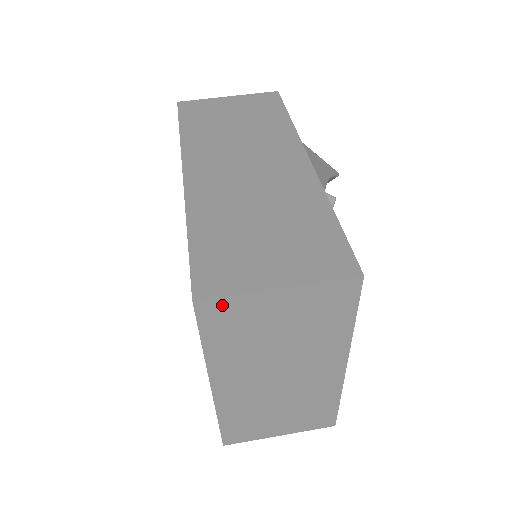
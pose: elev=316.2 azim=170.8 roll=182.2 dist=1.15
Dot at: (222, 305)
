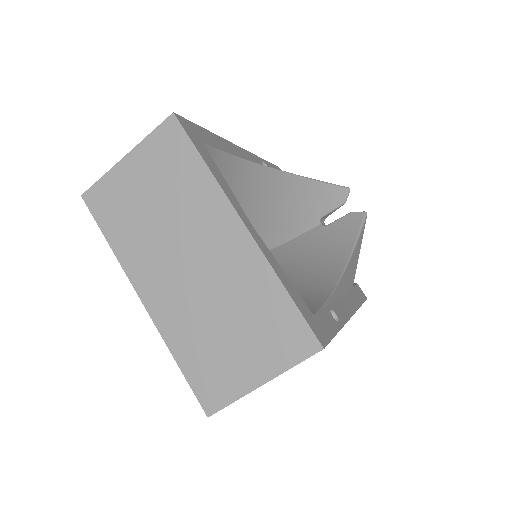
Dot at: (99, 191)
